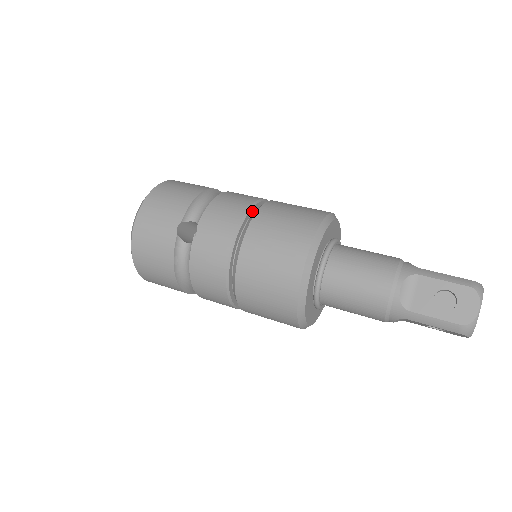
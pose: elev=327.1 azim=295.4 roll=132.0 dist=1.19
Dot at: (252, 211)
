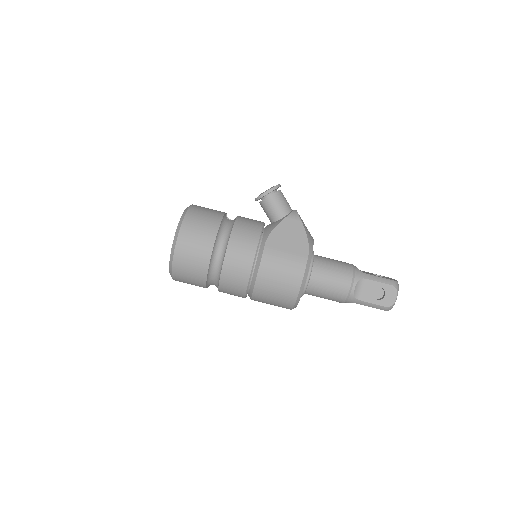
Dot at: (248, 290)
